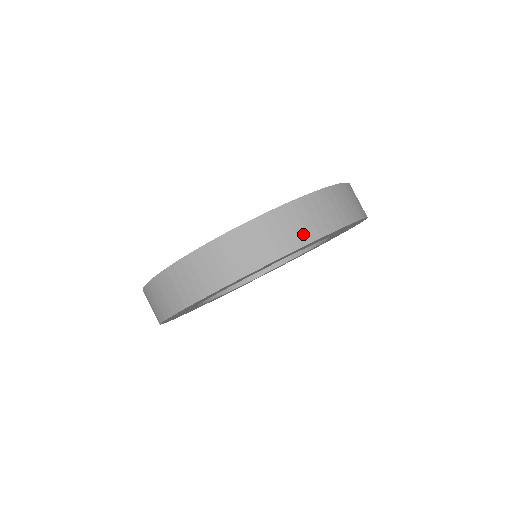
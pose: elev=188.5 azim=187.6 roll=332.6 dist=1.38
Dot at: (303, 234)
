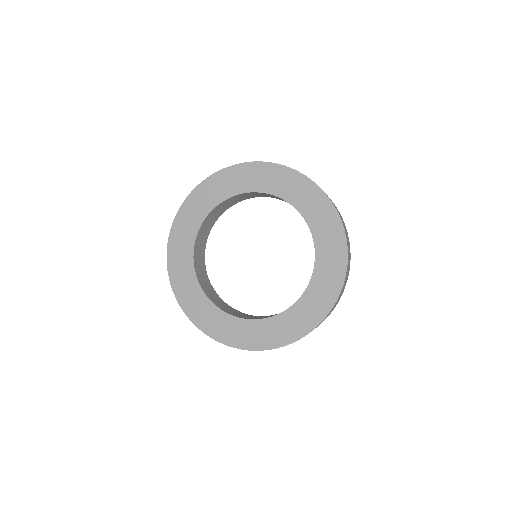
Dot at: (349, 266)
